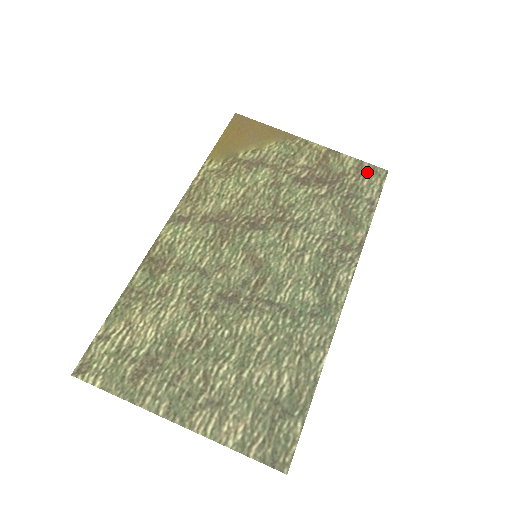
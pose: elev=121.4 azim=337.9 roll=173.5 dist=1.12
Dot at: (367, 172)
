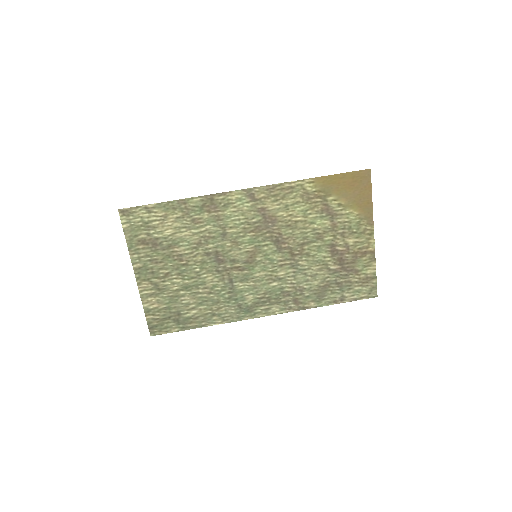
Dot at: (368, 285)
